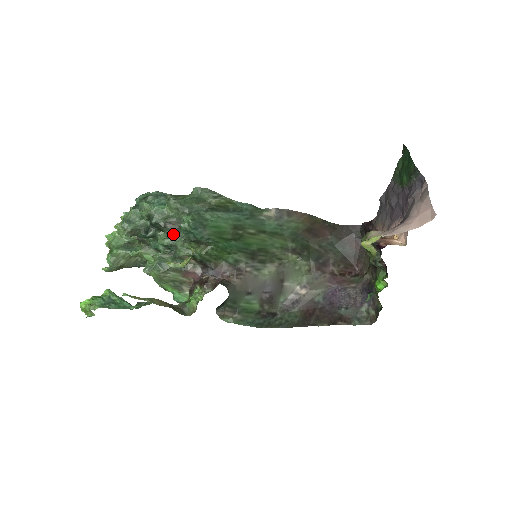
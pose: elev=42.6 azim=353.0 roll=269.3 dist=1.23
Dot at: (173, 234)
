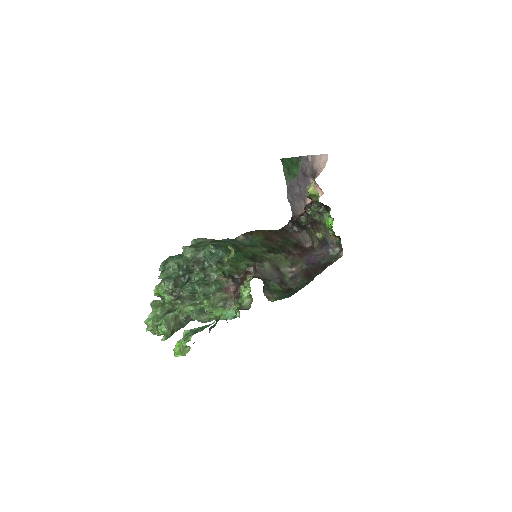
Dot at: (201, 268)
